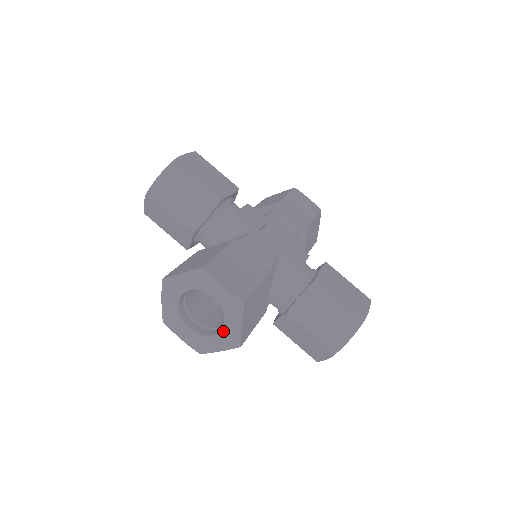
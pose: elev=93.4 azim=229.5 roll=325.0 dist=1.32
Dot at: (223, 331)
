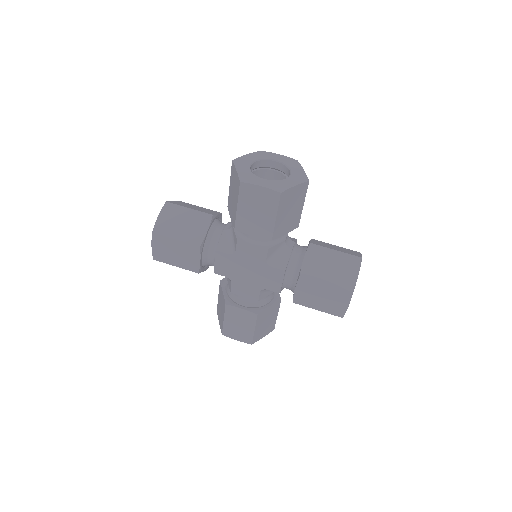
Dot at: (292, 174)
